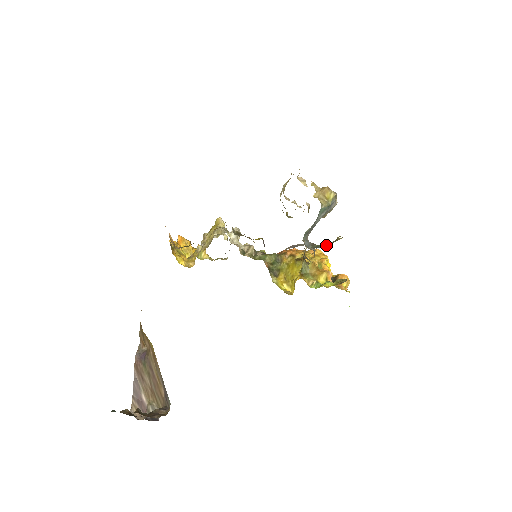
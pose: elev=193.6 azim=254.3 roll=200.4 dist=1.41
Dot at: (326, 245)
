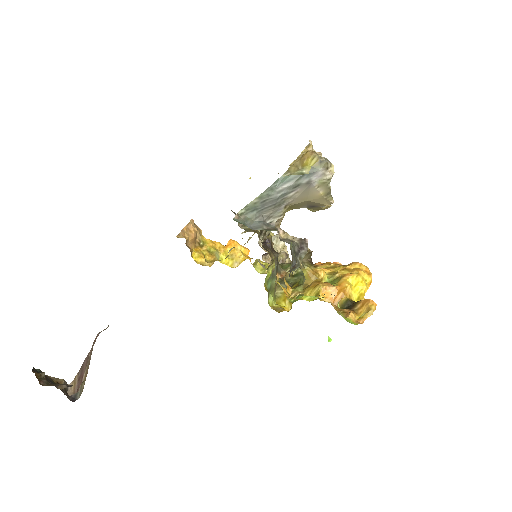
Dot at: occluded
